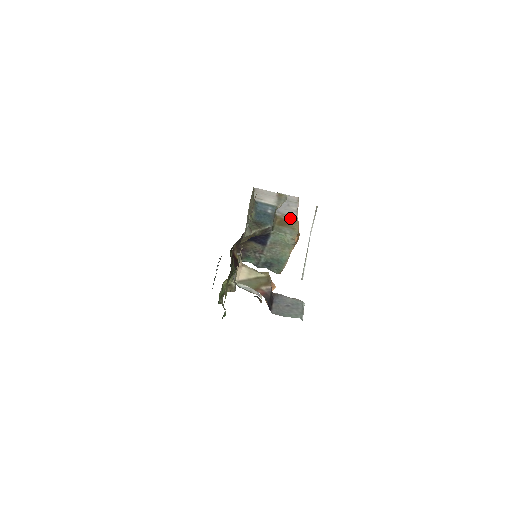
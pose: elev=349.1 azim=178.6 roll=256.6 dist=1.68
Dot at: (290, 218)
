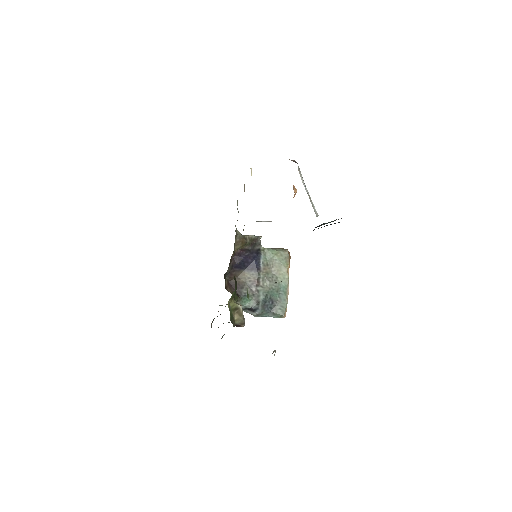
Dot at: occluded
